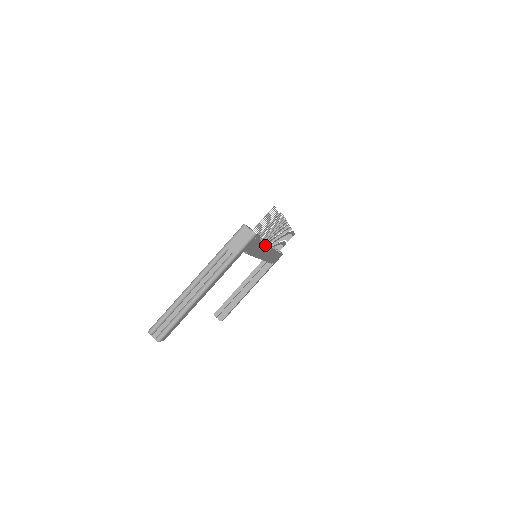
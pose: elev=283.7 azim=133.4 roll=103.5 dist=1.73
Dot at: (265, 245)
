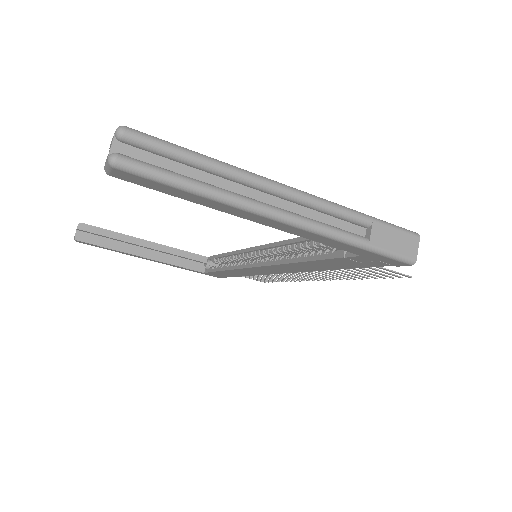
Dot at: (312, 269)
